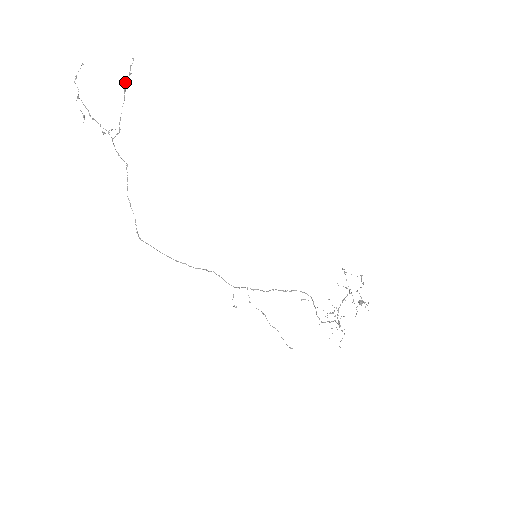
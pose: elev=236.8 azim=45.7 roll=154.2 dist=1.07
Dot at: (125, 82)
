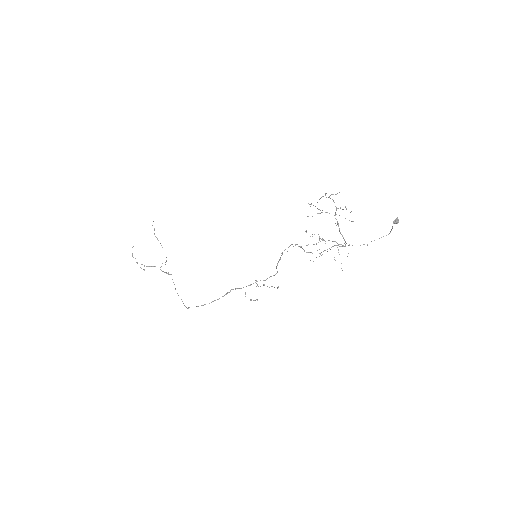
Dot at: (155, 236)
